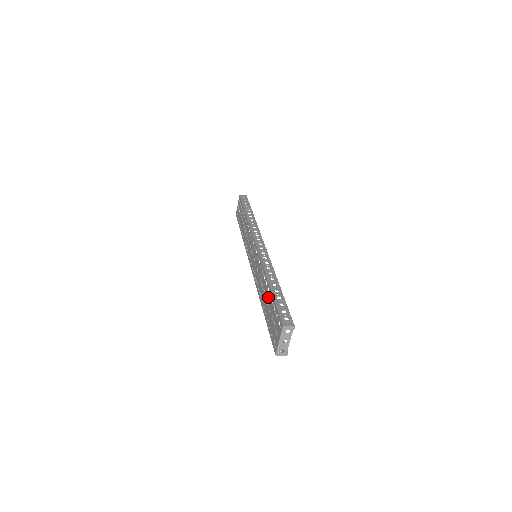
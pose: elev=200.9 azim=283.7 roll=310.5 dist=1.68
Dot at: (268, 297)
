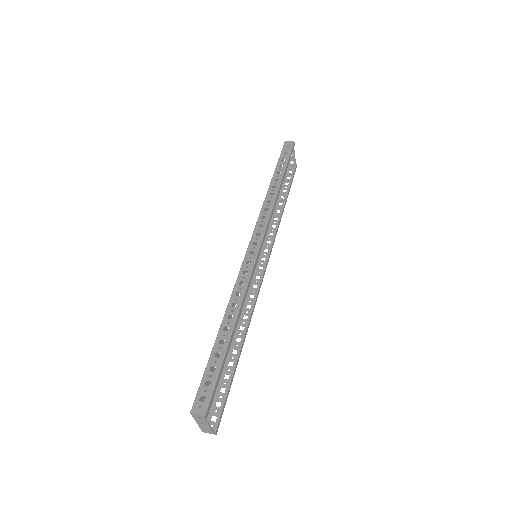
Dot at: (219, 343)
